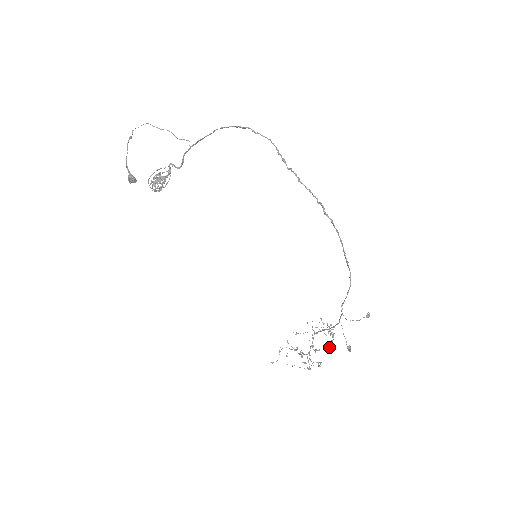
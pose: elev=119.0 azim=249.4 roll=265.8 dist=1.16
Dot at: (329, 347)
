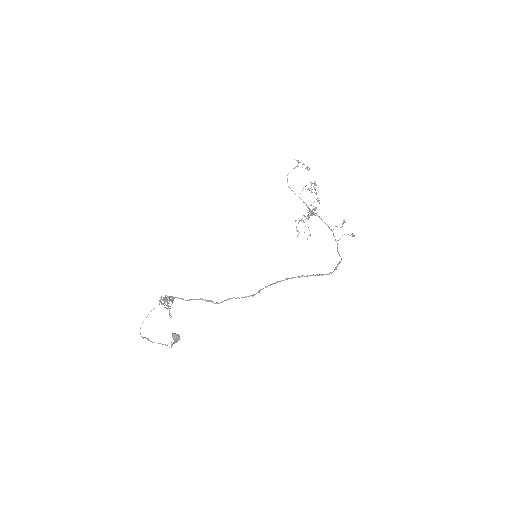
Dot at: occluded
